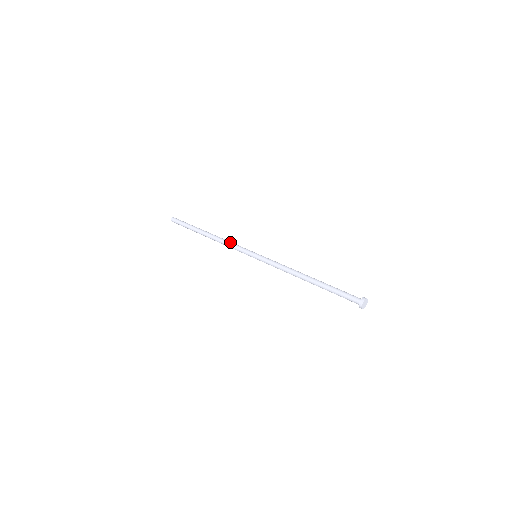
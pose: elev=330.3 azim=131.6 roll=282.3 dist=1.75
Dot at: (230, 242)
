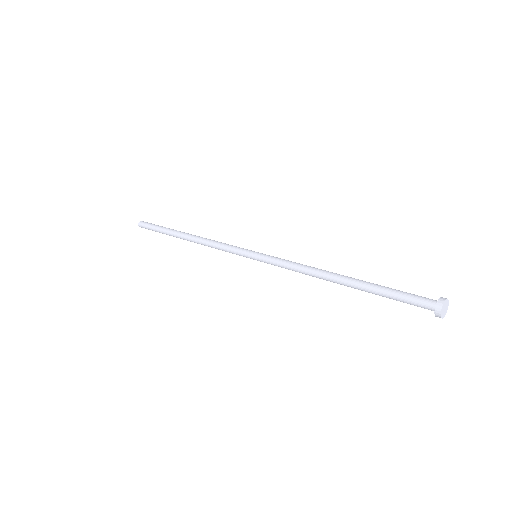
Dot at: (216, 242)
